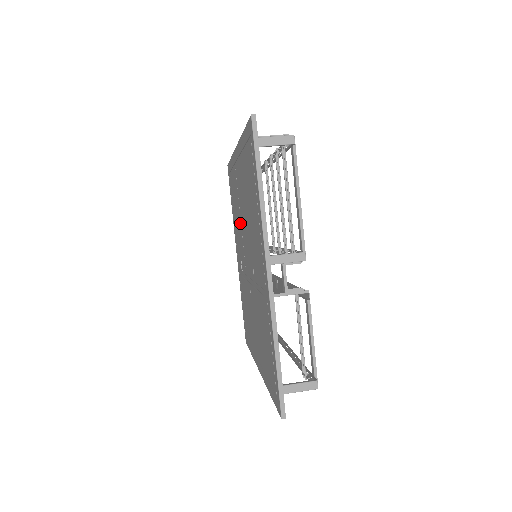
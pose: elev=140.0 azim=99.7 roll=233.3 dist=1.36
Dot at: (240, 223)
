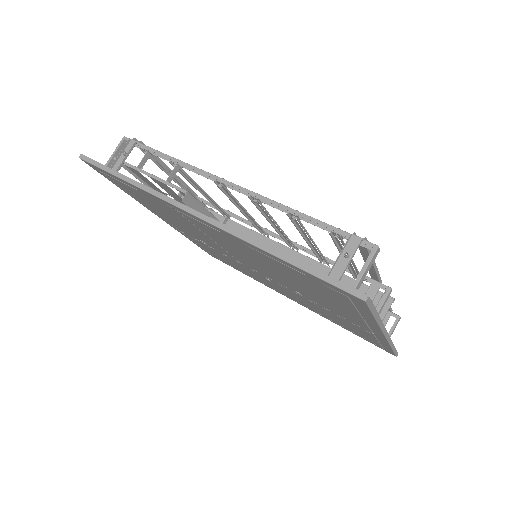
Dot at: occluded
